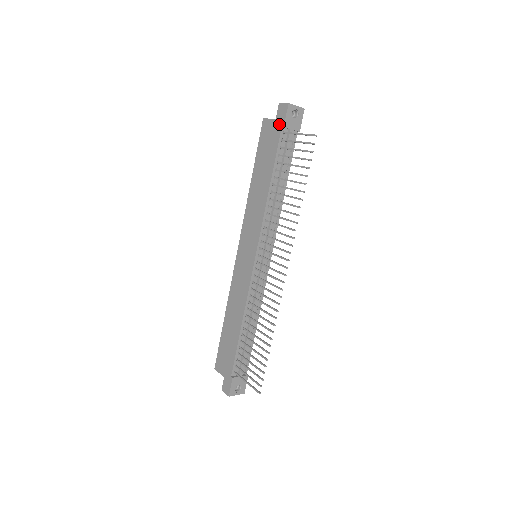
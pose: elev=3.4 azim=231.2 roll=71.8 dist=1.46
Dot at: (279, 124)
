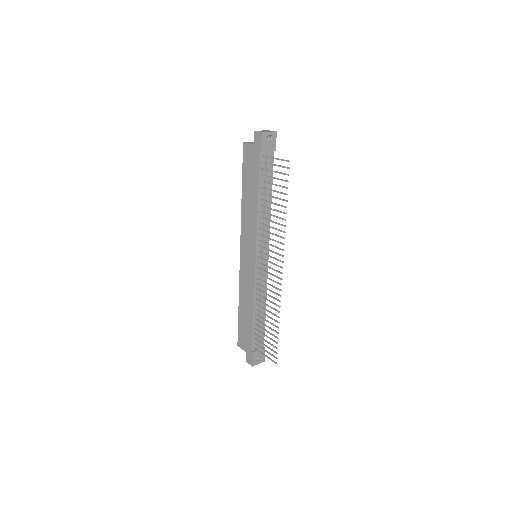
Dot at: (257, 149)
